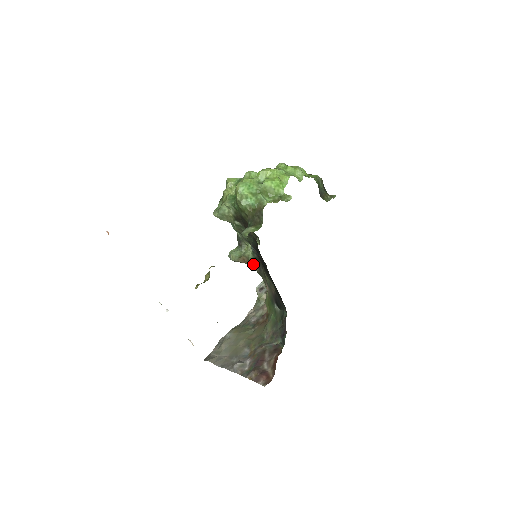
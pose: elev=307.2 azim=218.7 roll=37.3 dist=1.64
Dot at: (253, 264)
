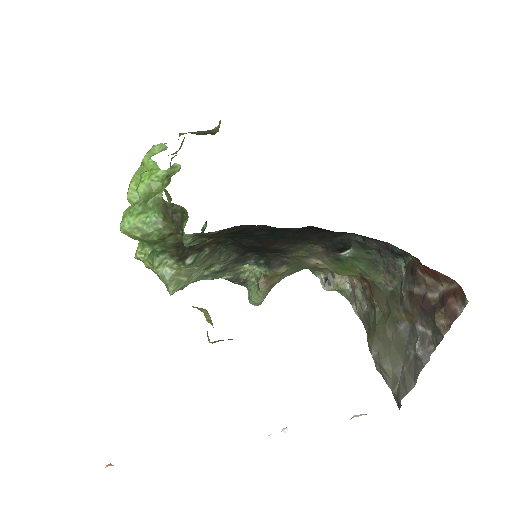
Dot at: (274, 270)
